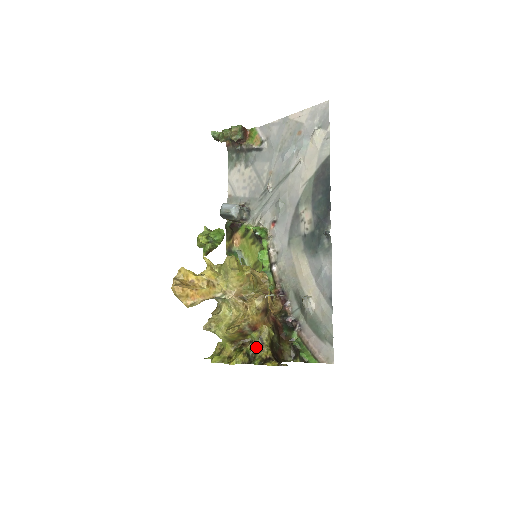
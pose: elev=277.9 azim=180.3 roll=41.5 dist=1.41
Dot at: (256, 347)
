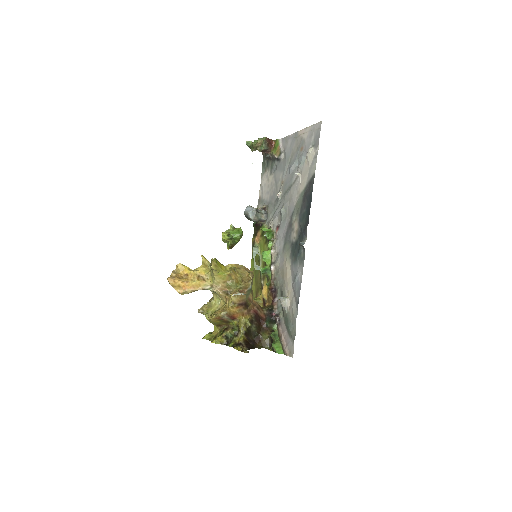
Dot at: (233, 333)
